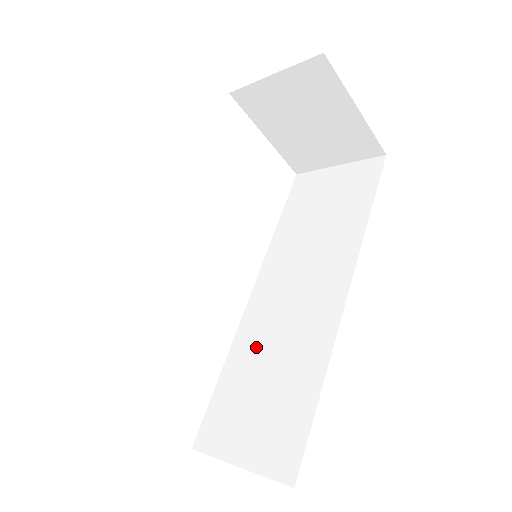
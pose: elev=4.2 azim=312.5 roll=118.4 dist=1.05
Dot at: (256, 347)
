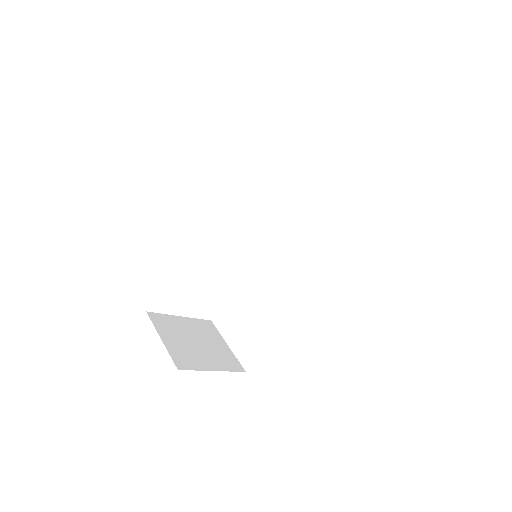
Dot at: (254, 286)
